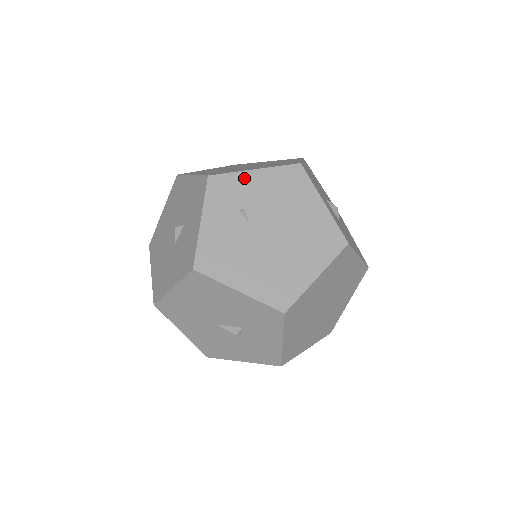
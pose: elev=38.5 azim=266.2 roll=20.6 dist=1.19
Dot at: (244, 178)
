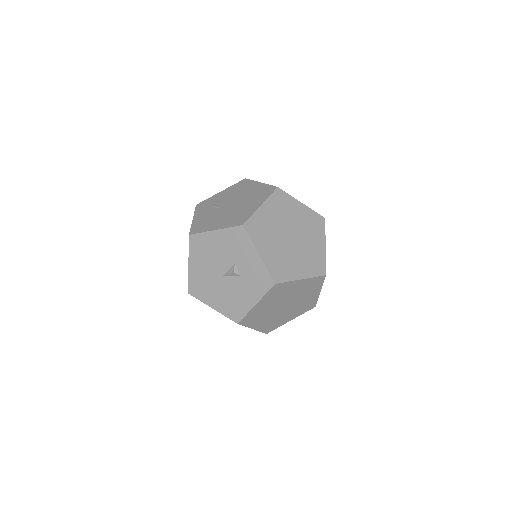
Dot at: (215, 197)
